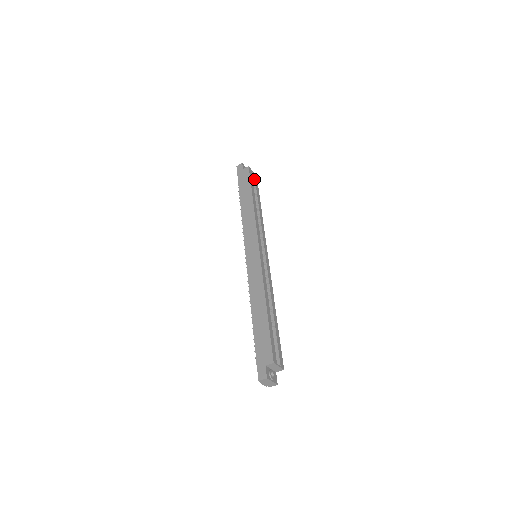
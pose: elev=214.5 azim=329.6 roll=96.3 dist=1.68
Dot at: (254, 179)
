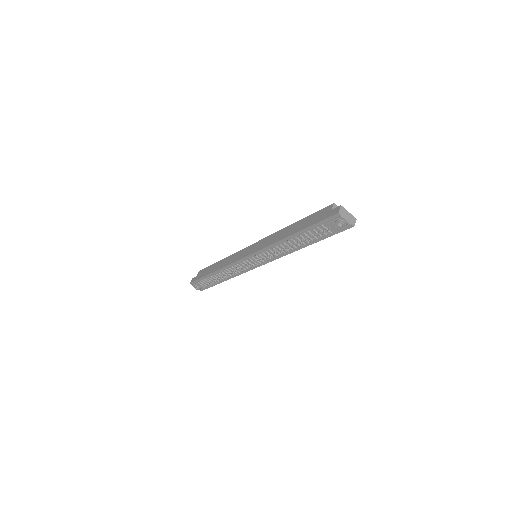
Dot at: occluded
